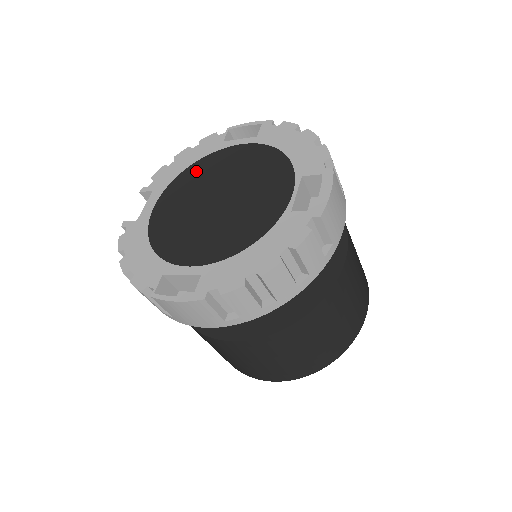
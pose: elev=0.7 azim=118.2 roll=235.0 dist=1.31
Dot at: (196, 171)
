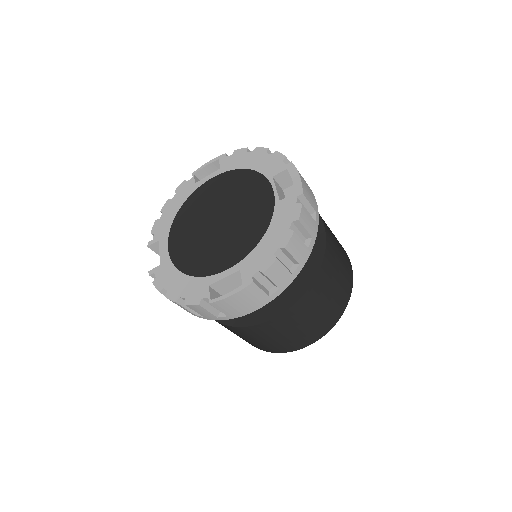
Dot at: (187, 211)
